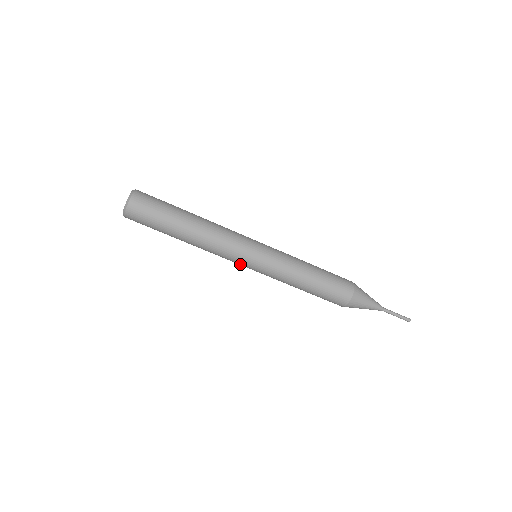
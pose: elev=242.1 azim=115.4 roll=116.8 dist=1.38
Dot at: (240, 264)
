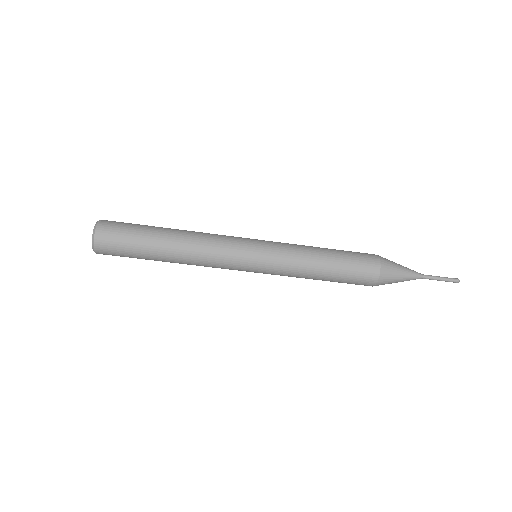
Dot at: (240, 270)
